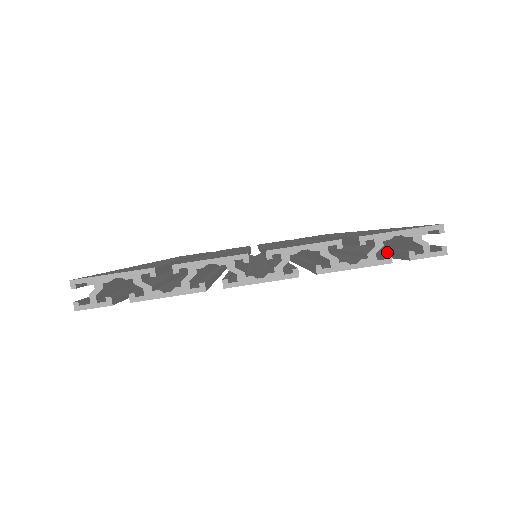
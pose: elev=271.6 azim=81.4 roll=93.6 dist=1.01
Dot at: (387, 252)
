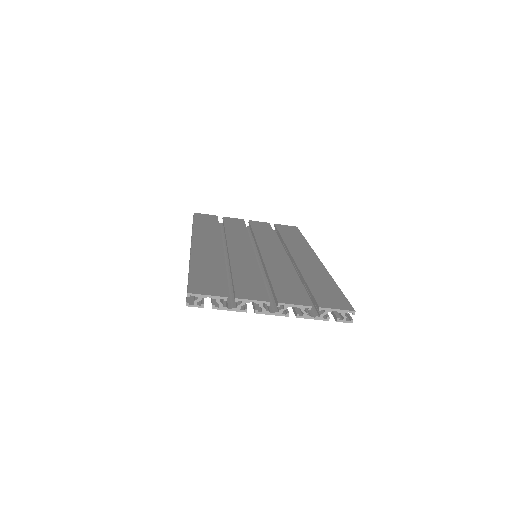
Dot at: occluded
